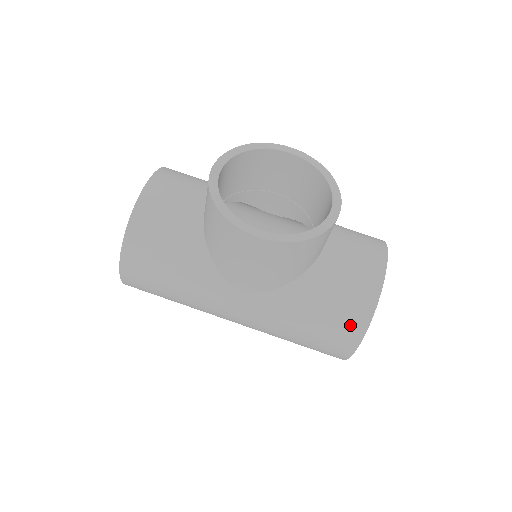
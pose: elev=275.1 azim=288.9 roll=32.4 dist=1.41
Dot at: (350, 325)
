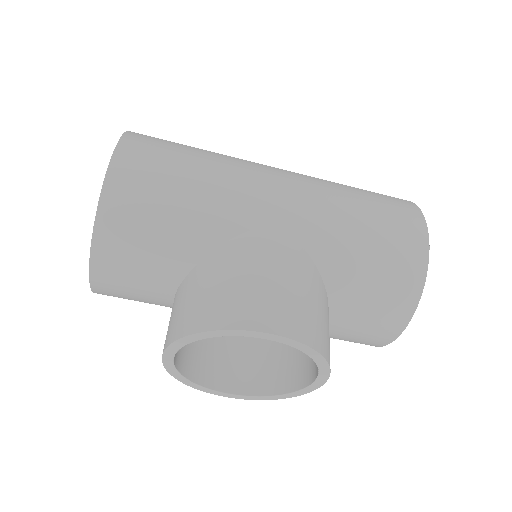
Dot at: occluded
